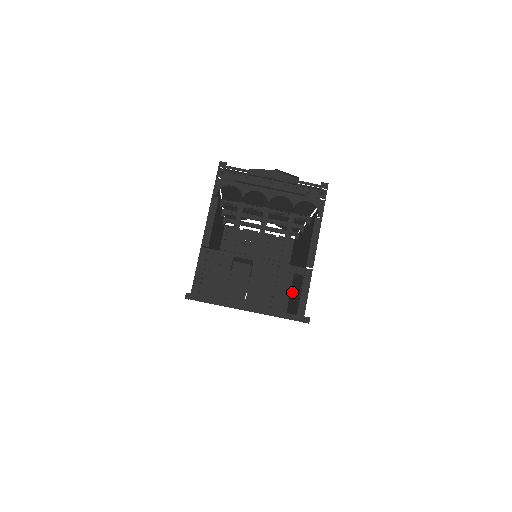
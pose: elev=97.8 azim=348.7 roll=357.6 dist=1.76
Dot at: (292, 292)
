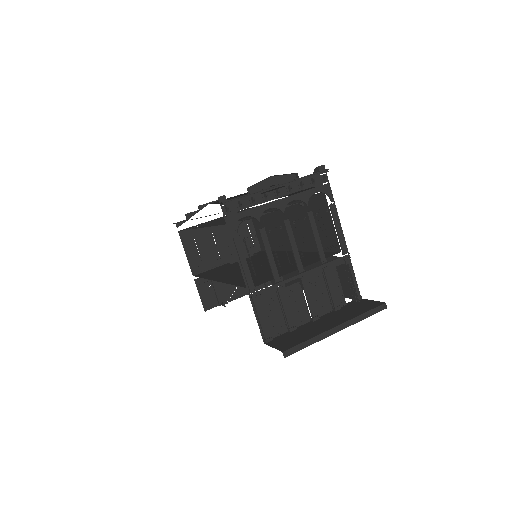
Dot at: occluded
